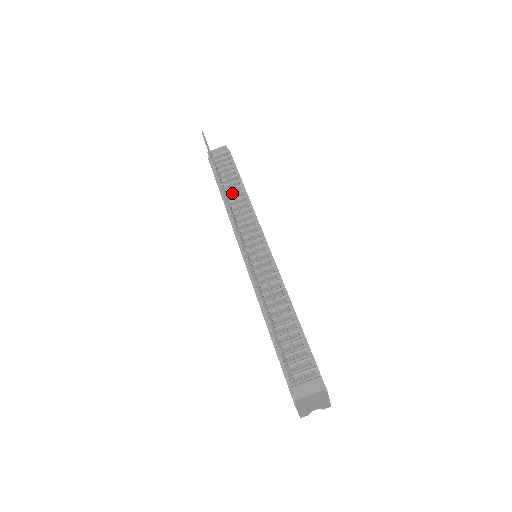
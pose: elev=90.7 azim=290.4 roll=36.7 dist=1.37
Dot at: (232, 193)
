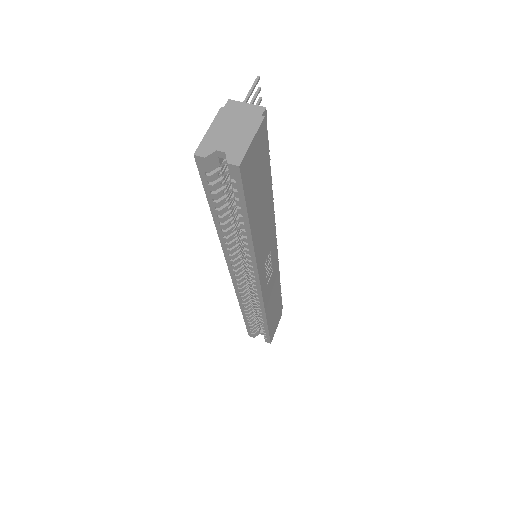
Dot at: occluded
